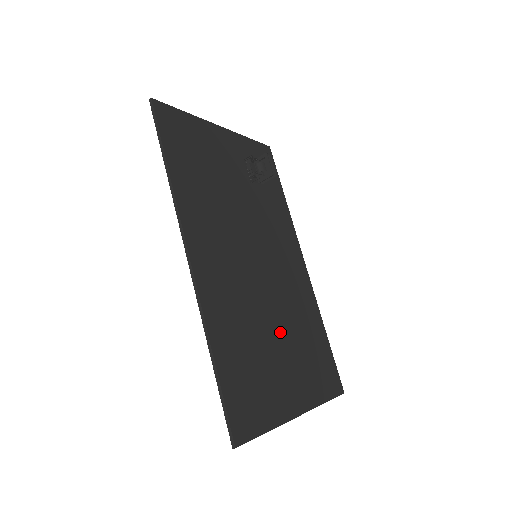
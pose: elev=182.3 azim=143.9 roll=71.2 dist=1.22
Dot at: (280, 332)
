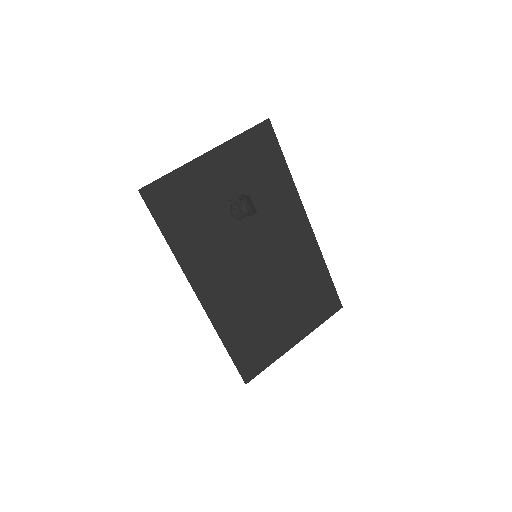
Dot at: (280, 300)
